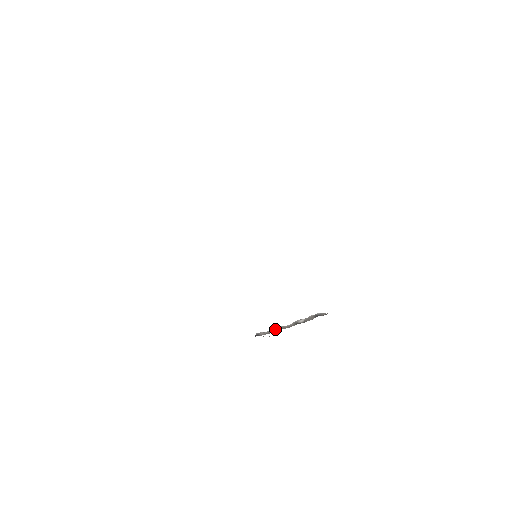
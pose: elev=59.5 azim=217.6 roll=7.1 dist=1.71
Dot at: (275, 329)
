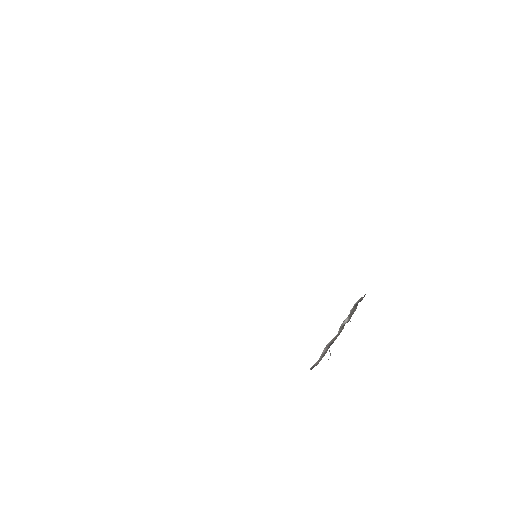
Dot at: (326, 348)
